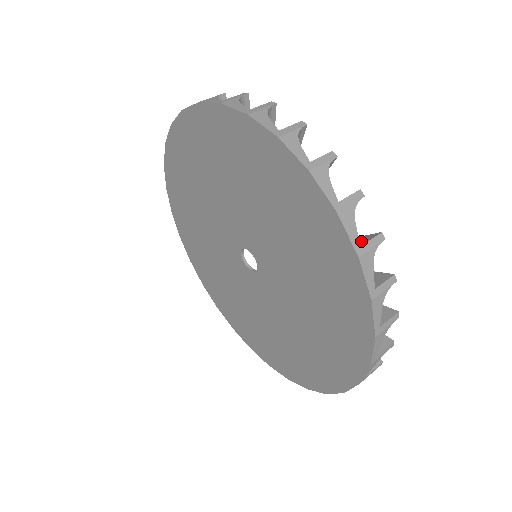
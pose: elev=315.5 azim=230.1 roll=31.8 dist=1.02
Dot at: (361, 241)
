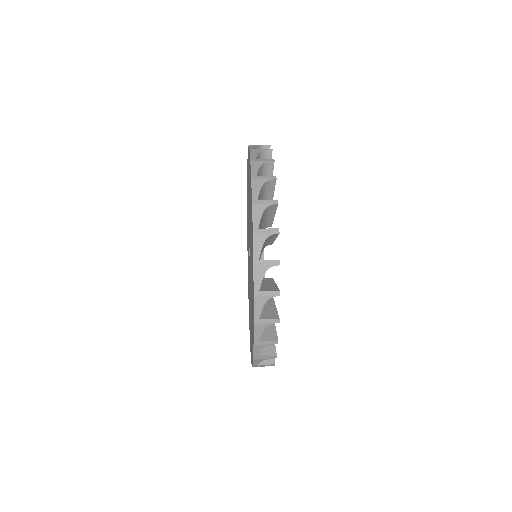
Dot at: occluded
